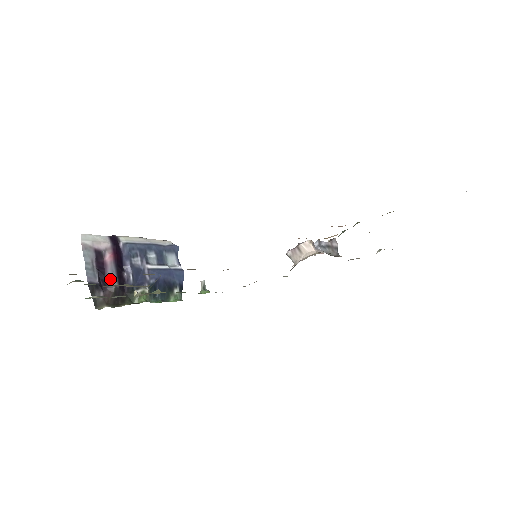
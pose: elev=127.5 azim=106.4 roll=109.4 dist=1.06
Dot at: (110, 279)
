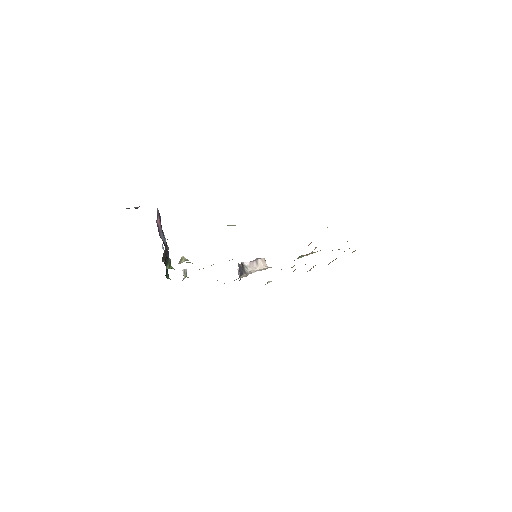
Dot at: (163, 240)
